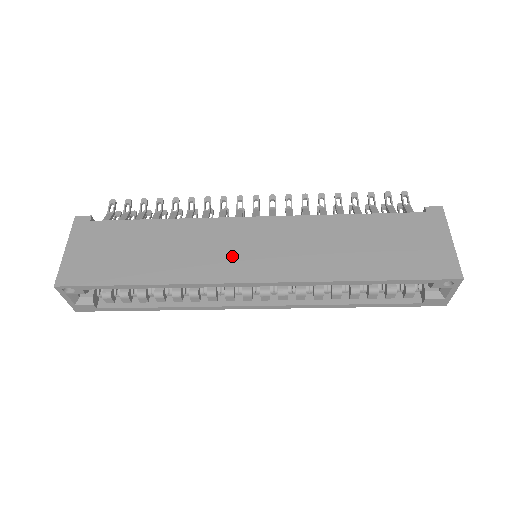
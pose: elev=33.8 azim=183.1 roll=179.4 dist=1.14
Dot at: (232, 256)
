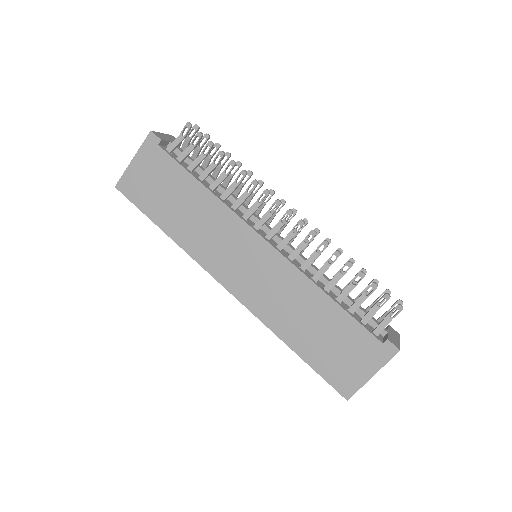
Dot at: (227, 258)
